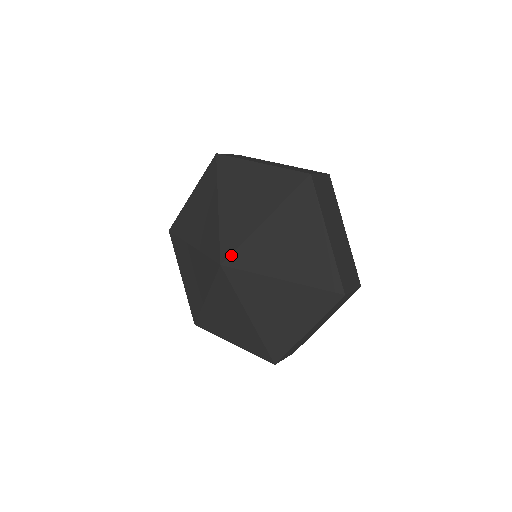
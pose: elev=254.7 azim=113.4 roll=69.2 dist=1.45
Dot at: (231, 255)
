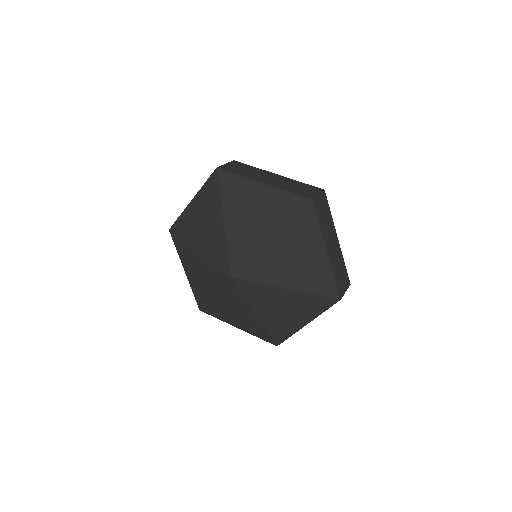
Dot at: (241, 269)
